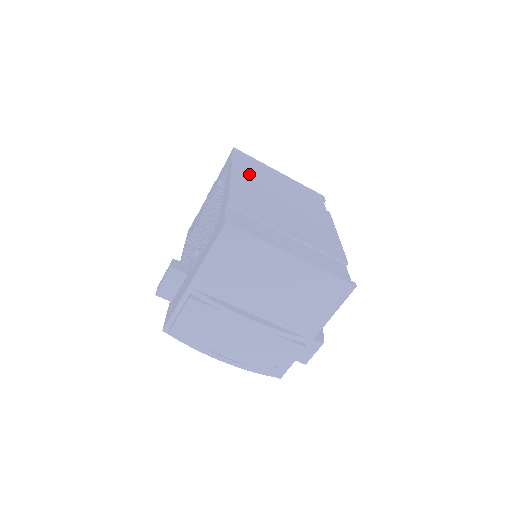
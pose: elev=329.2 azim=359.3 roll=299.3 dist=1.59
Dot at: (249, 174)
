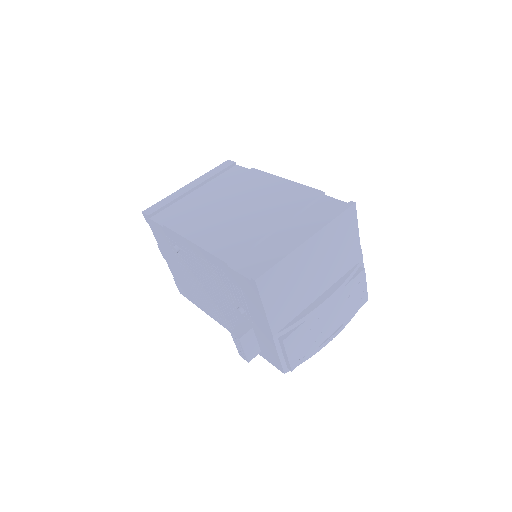
Dot at: (186, 219)
